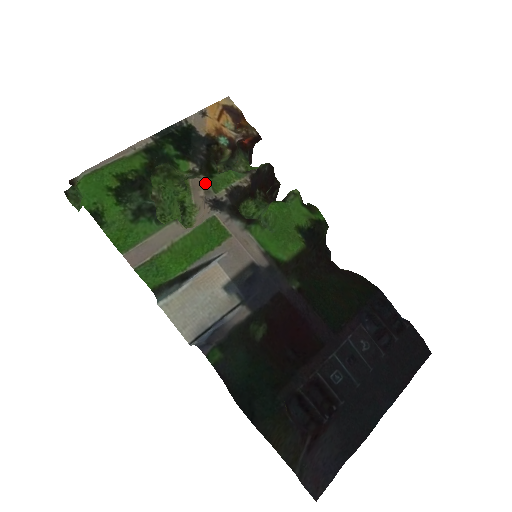
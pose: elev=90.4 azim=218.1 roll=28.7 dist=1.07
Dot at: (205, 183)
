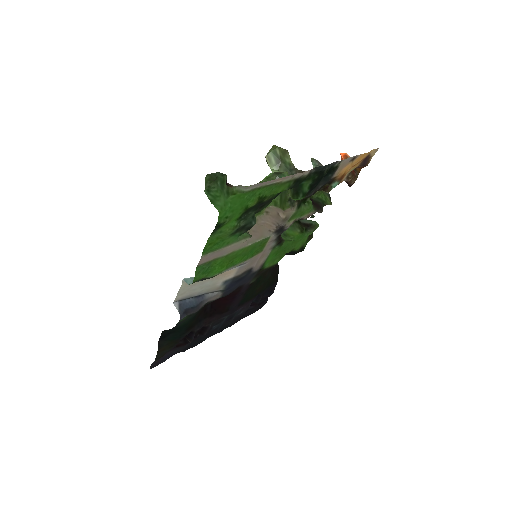
Dot at: (292, 212)
